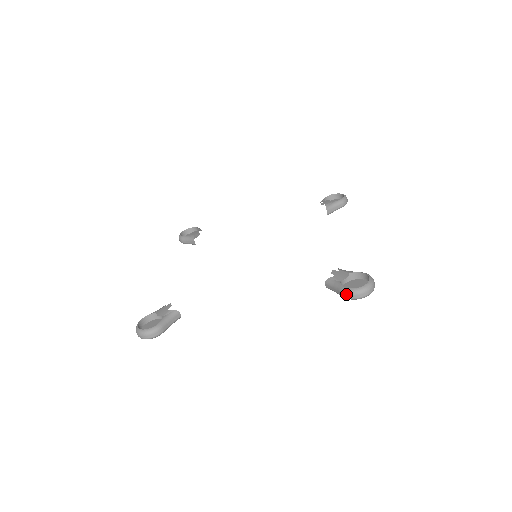
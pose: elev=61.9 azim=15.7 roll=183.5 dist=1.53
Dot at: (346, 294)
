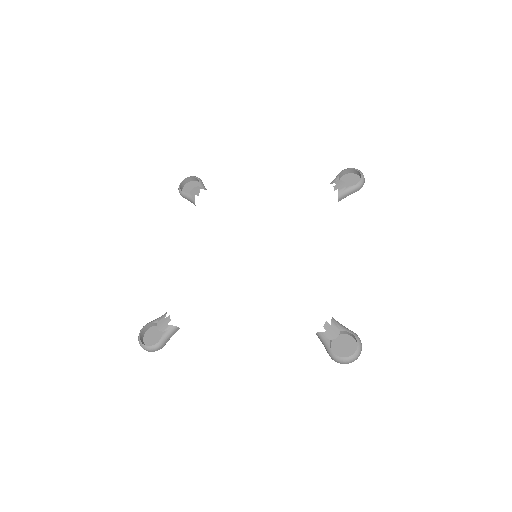
Dot at: (332, 358)
